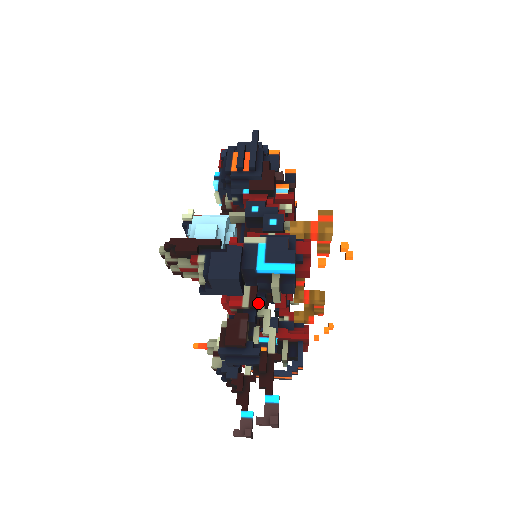
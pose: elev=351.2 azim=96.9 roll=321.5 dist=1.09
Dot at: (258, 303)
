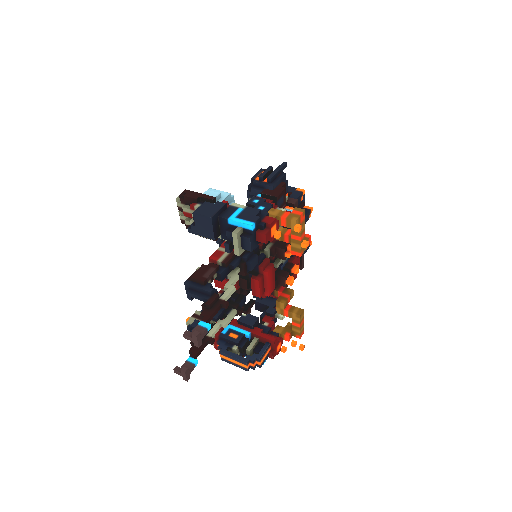
Dot at: (230, 265)
